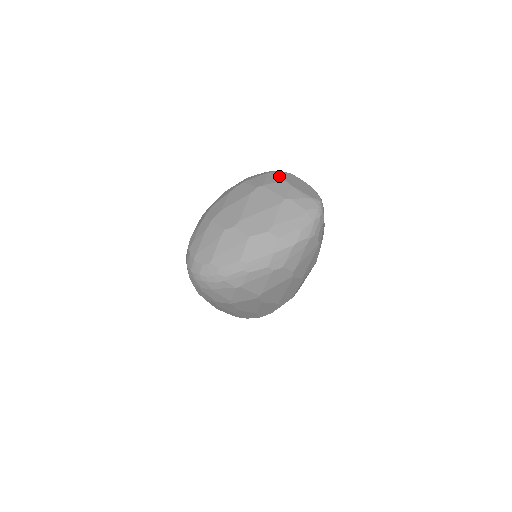
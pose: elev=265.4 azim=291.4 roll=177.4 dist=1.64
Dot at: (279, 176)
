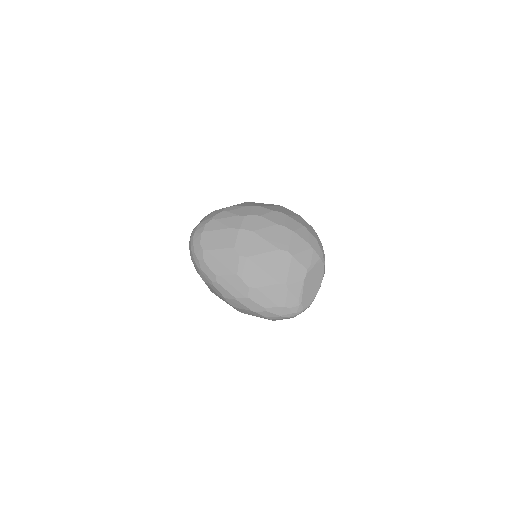
Dot at: (311, 261)
